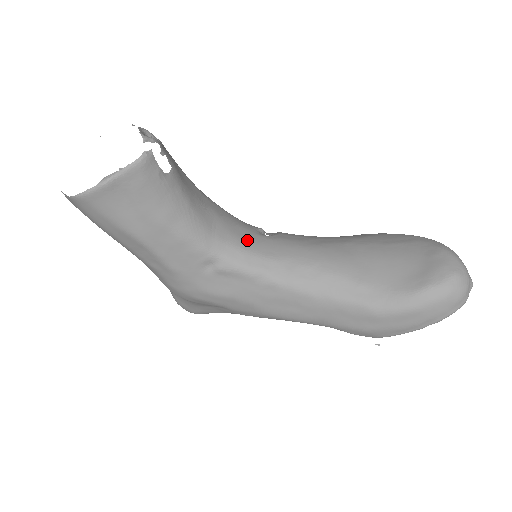
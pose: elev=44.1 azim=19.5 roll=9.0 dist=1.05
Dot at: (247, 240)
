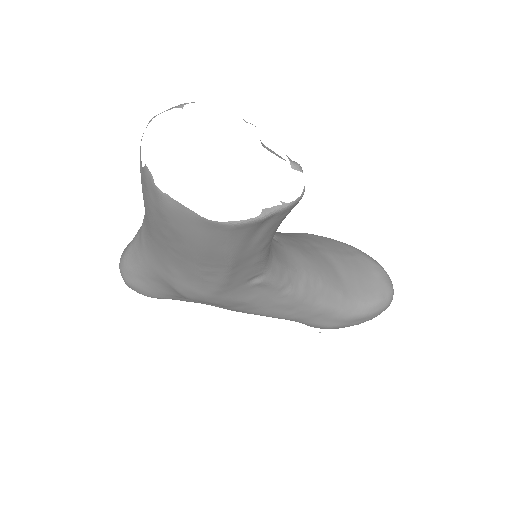
Dot at: (277, 251)
